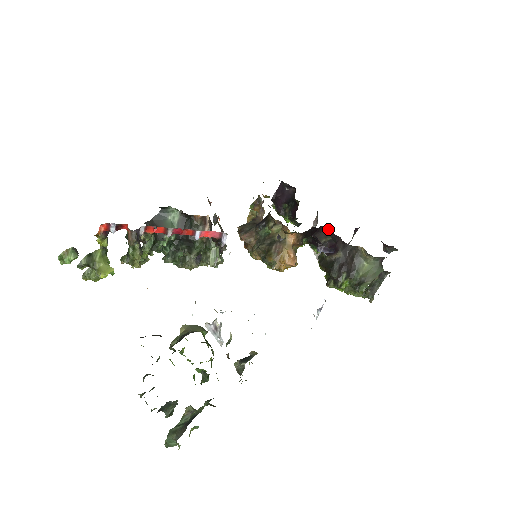
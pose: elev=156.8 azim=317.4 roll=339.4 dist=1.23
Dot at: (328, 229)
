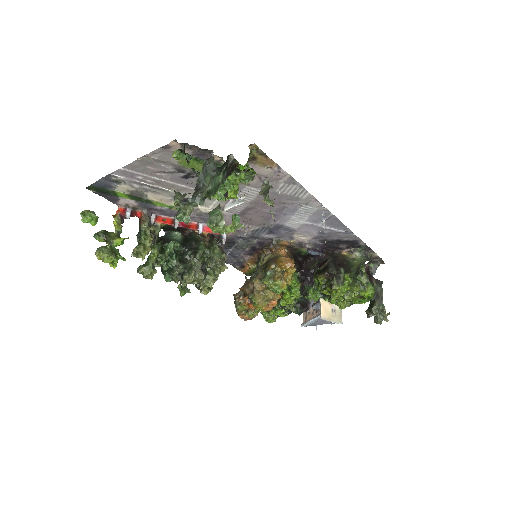
Dot at: (312, 258)
